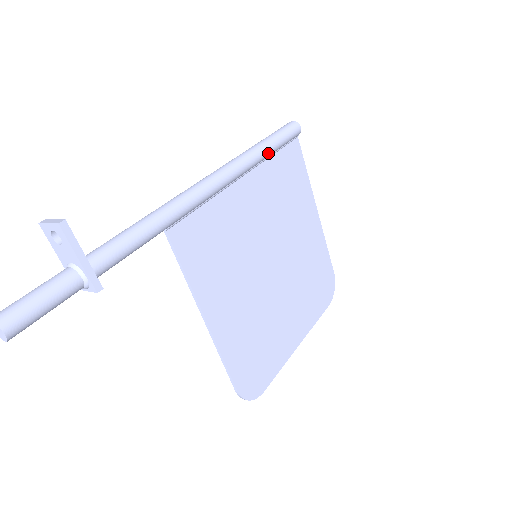
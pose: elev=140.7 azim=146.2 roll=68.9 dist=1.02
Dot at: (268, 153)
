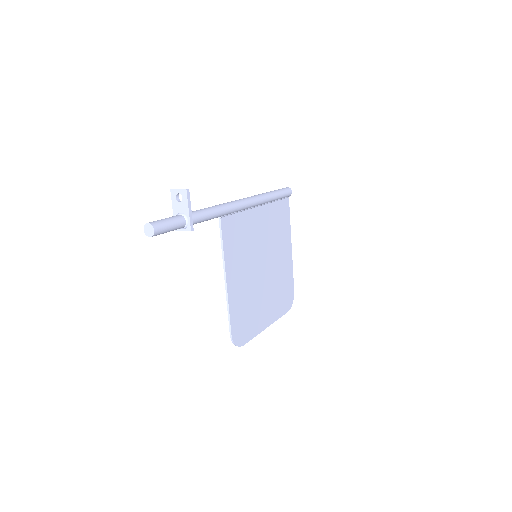
Dot at: (274, 199)
